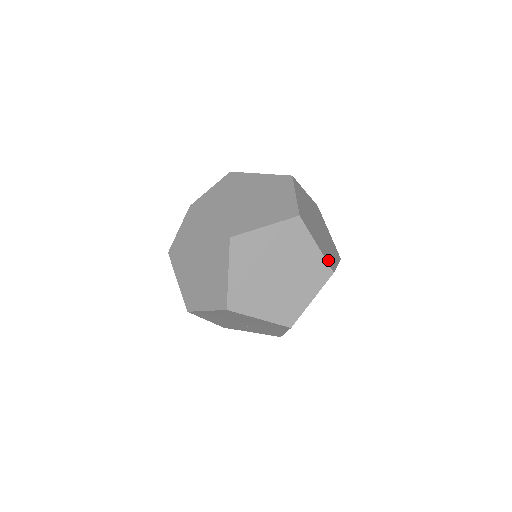
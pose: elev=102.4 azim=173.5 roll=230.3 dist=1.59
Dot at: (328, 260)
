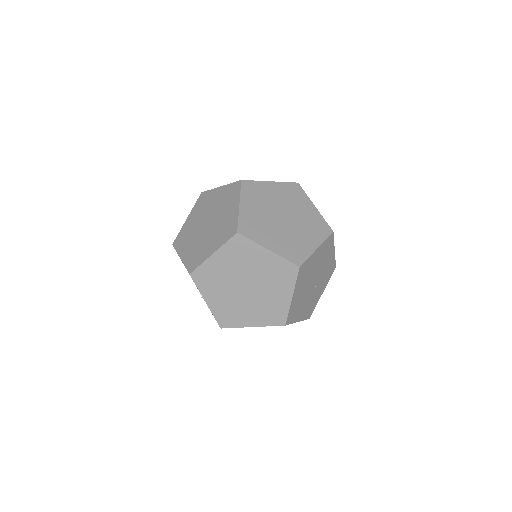
Dot at: (245, 225)
